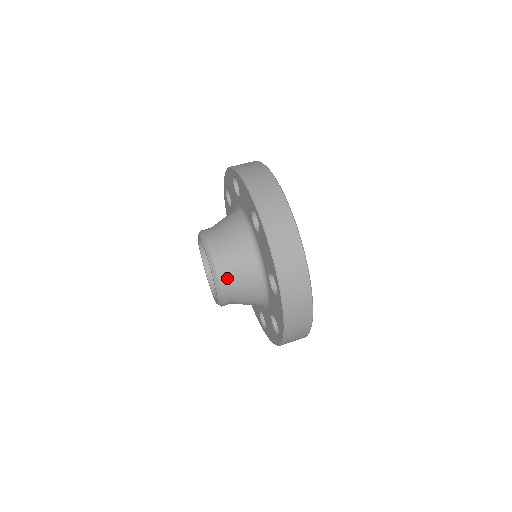
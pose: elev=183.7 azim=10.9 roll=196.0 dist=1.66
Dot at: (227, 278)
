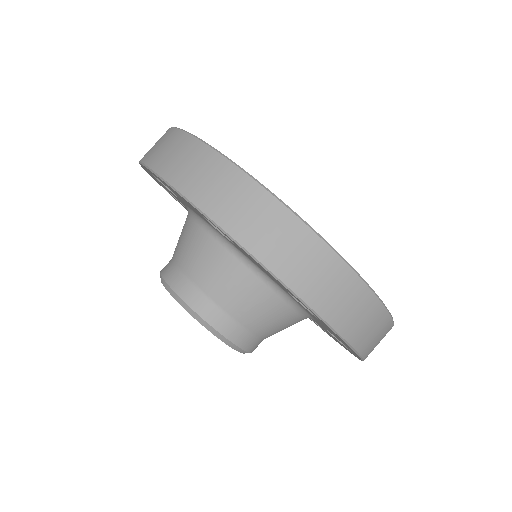
Dot at: (193, 289)
